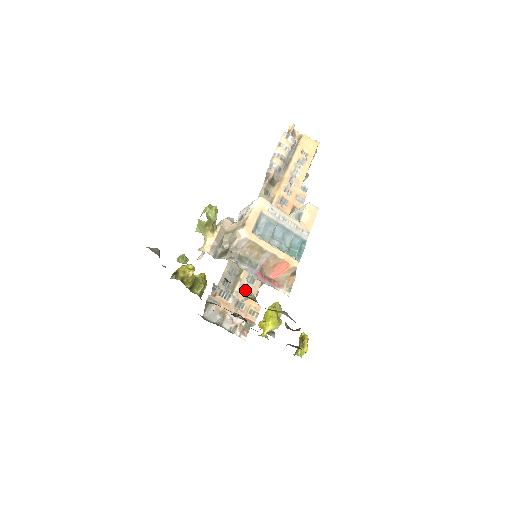
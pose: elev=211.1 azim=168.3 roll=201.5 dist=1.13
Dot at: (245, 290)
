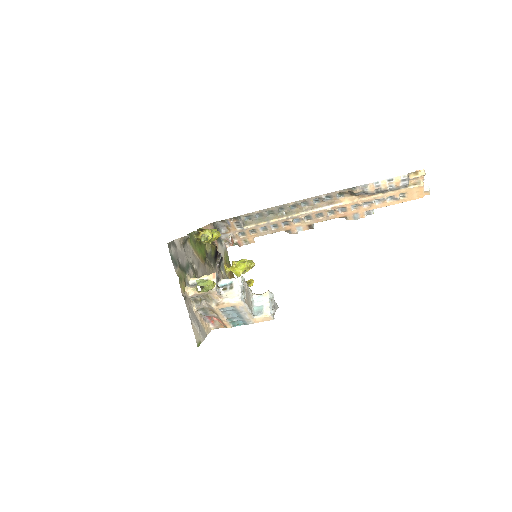
Dot at: (254, 230)
